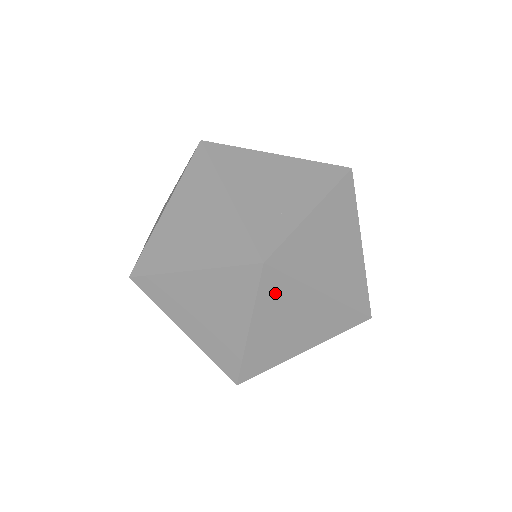
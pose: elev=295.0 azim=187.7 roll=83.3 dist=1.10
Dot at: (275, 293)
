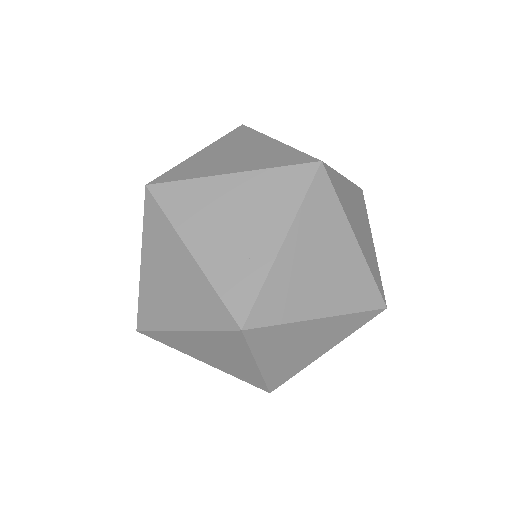
Dot at: (268, 339)
